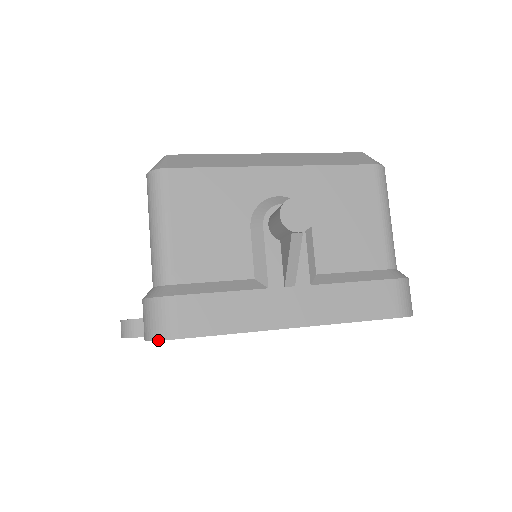
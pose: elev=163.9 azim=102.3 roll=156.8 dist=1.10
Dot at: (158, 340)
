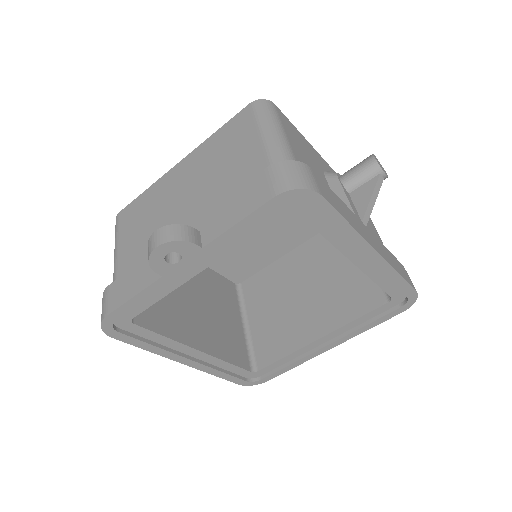
Dot at: (306, 189)
